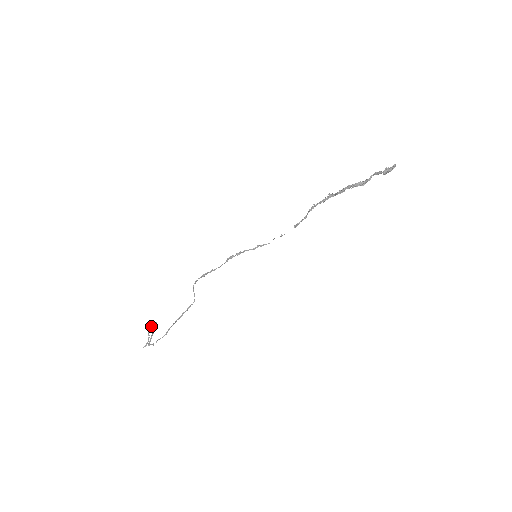
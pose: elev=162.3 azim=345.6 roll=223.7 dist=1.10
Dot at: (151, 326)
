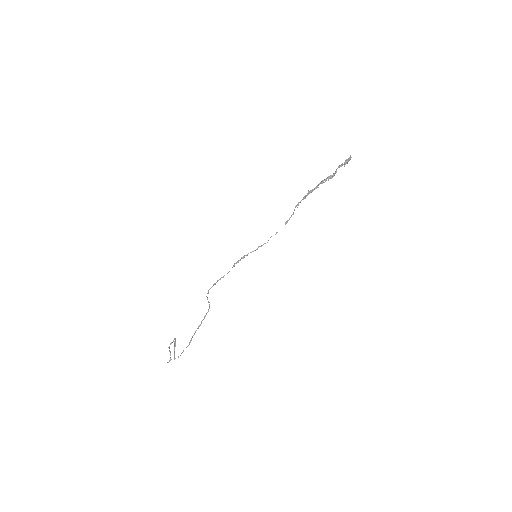
Dot at: (171, 343)
